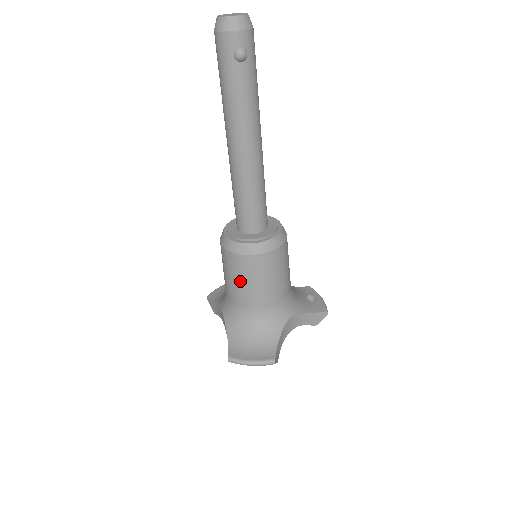
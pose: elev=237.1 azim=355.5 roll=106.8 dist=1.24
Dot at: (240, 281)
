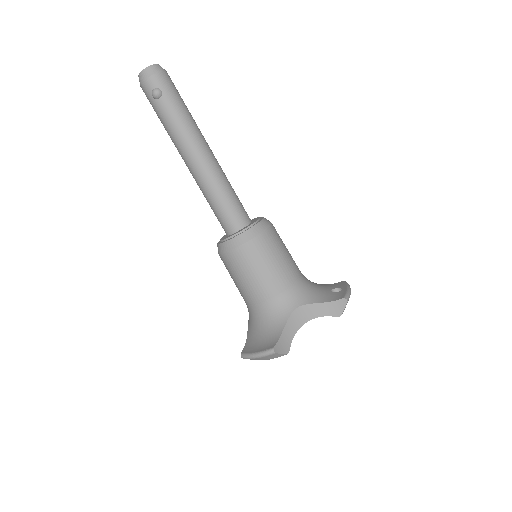
Dot at: (236, 279)
